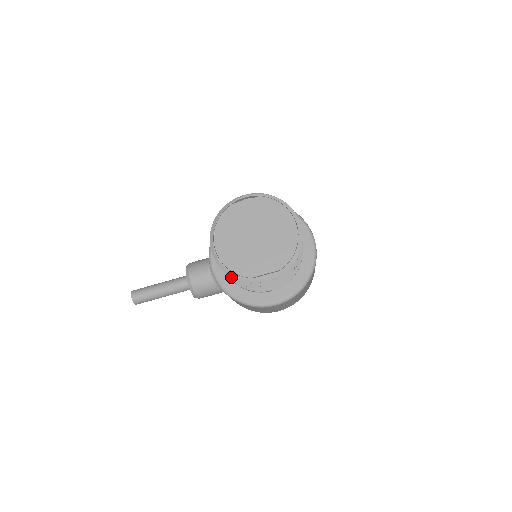
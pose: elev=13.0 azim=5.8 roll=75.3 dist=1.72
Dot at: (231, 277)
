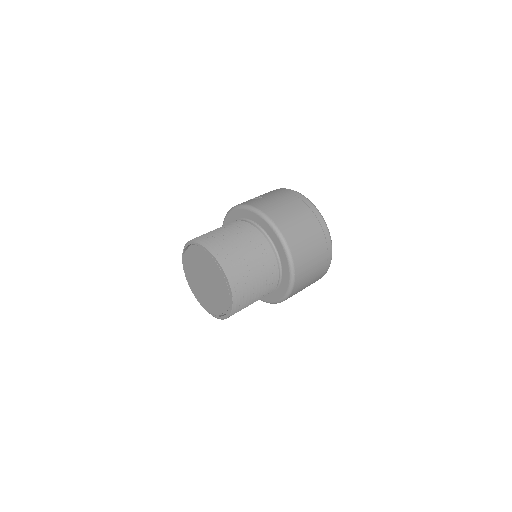
Dot at: occluded
